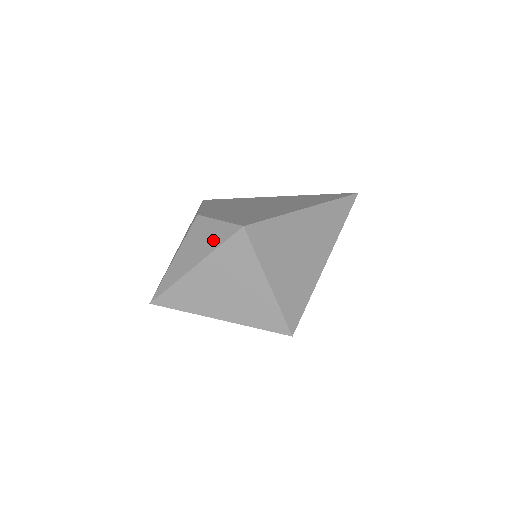
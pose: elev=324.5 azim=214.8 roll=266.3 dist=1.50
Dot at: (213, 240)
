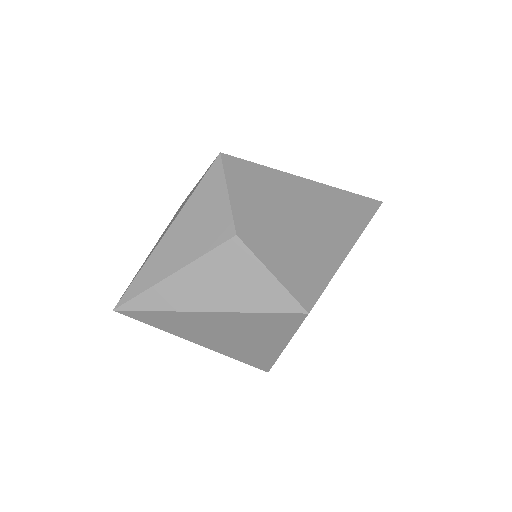
Dot at: (254, 297)
